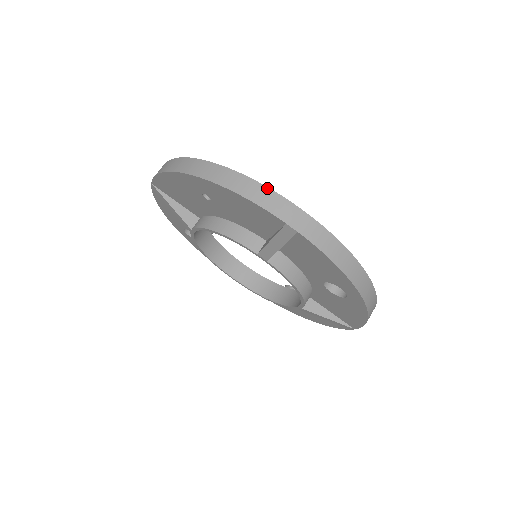
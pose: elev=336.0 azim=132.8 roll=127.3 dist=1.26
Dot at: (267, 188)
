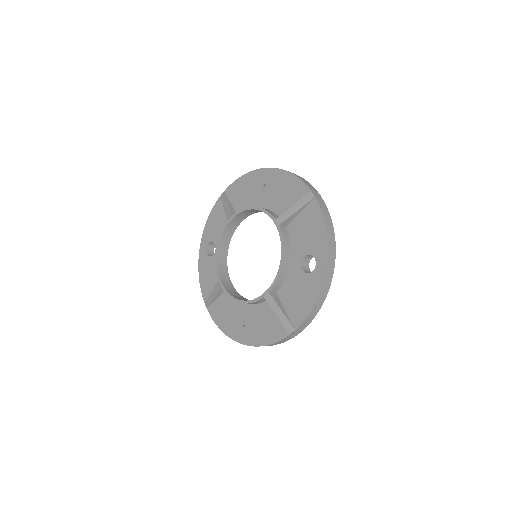
Dot at: occluded
